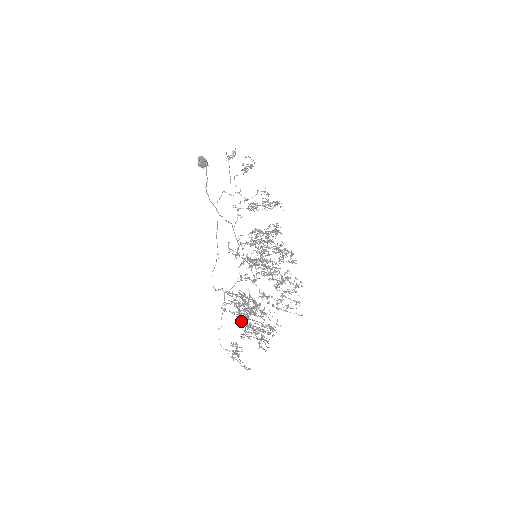
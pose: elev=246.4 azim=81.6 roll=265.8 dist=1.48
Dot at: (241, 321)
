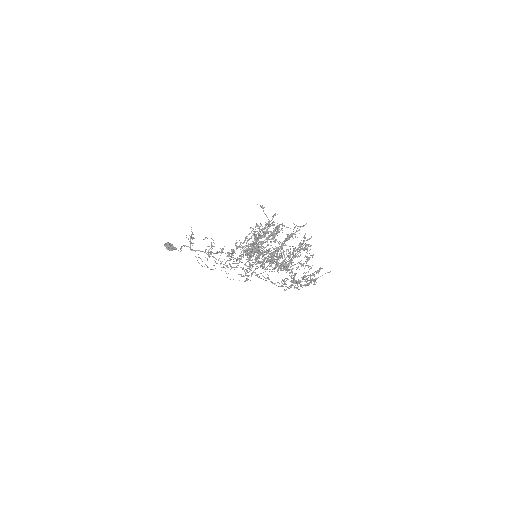
Dot at: (273, 253)
